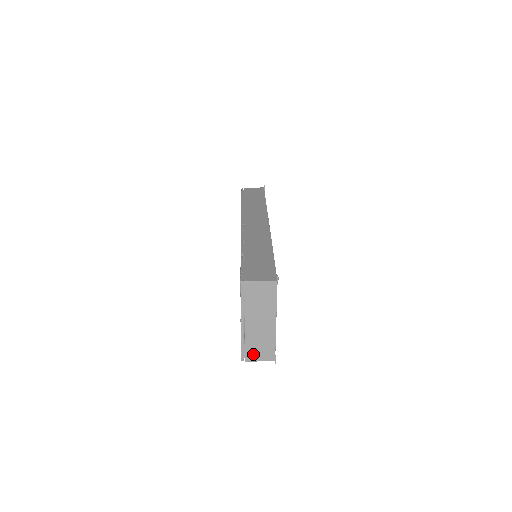
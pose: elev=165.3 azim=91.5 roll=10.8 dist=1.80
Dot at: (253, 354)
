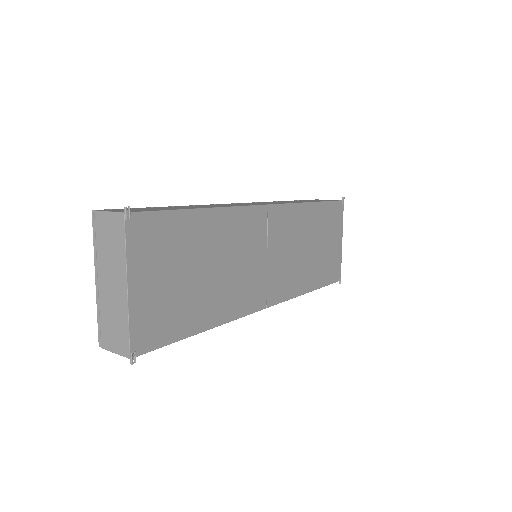
Dot at: (108, 338)
